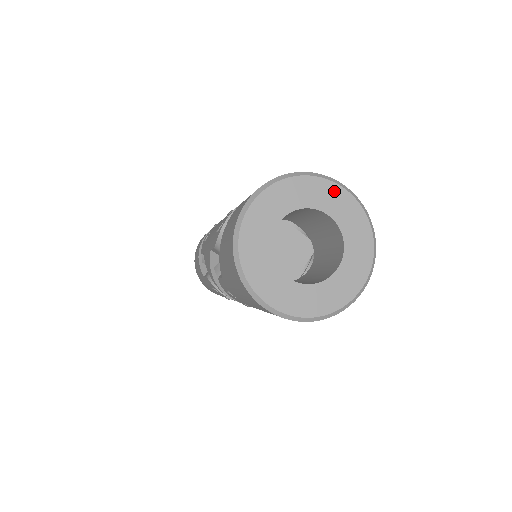
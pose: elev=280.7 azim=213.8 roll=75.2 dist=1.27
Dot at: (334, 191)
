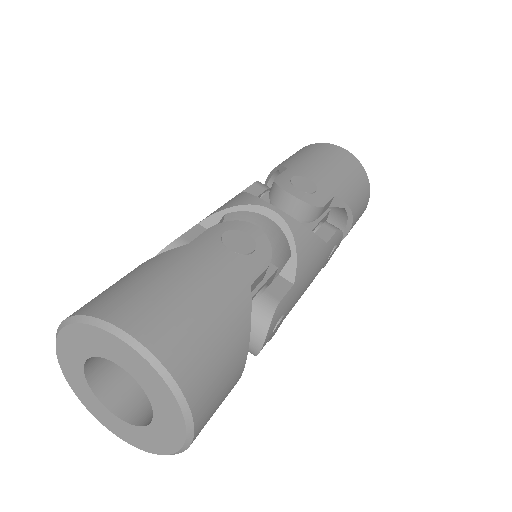
Dot at: (116, 343)
